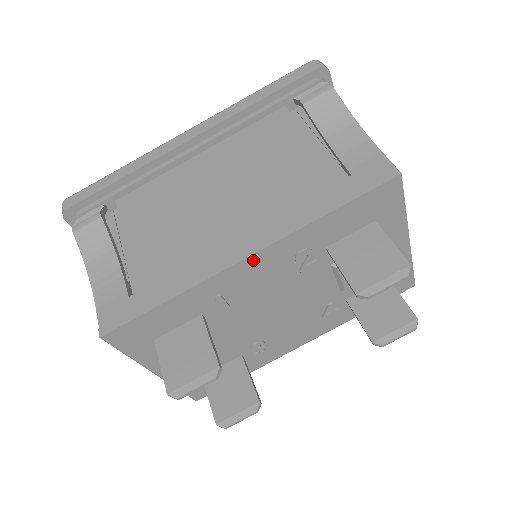
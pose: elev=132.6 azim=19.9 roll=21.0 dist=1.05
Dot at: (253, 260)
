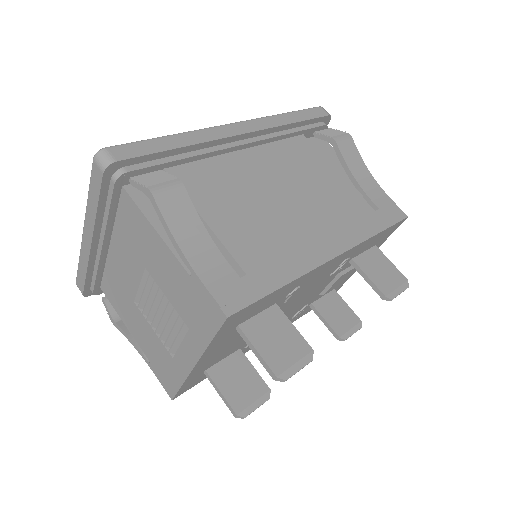
Dot at: (334, 260)
